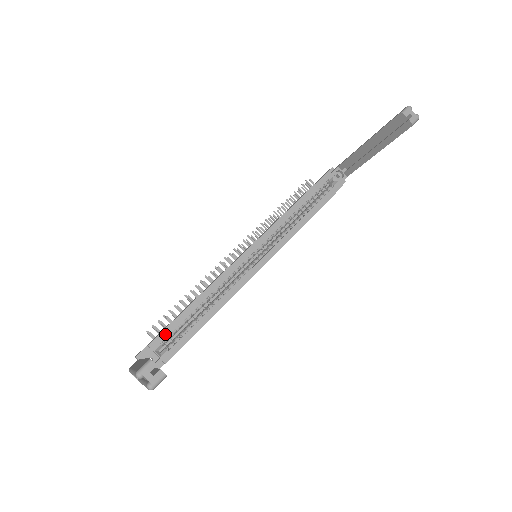
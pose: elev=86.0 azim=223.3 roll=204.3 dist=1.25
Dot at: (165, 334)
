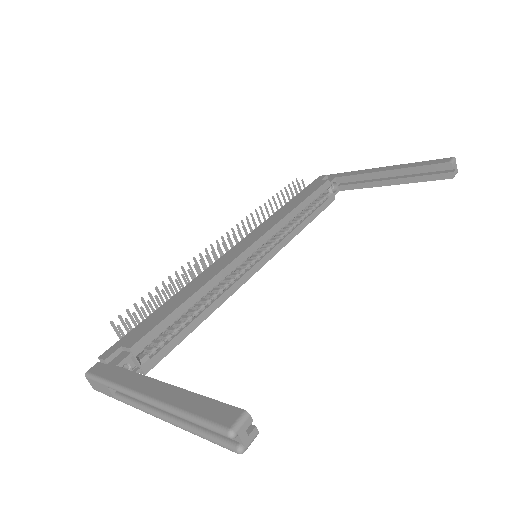
Dot at: (151, 336)
